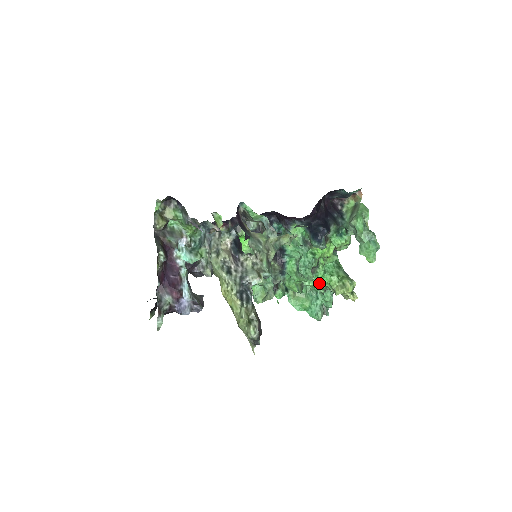
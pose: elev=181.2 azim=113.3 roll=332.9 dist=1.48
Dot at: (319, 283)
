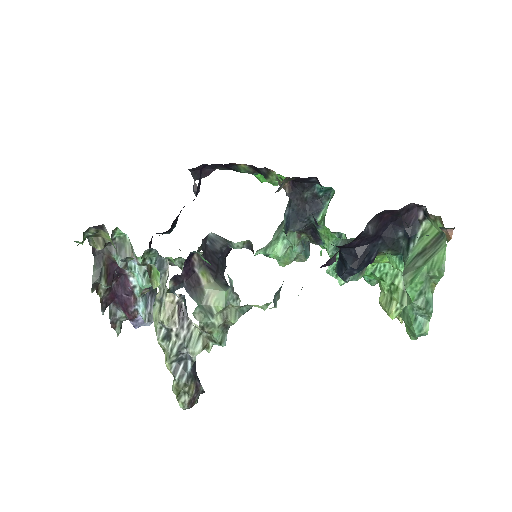
Dot at: occluded
